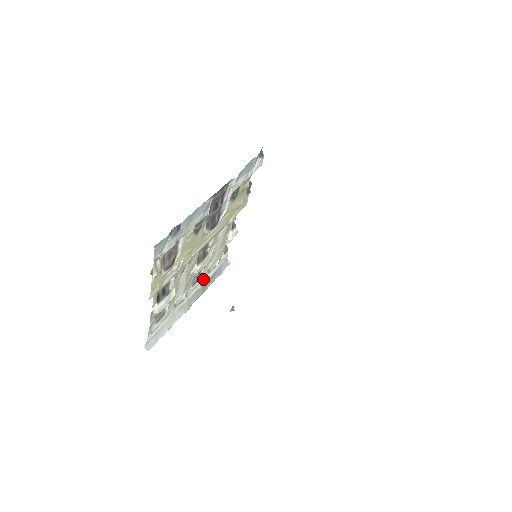
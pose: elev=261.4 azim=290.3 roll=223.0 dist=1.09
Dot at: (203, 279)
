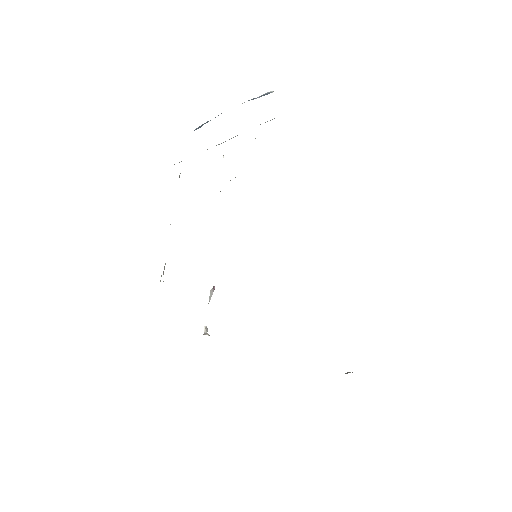
Dot at: occluded
